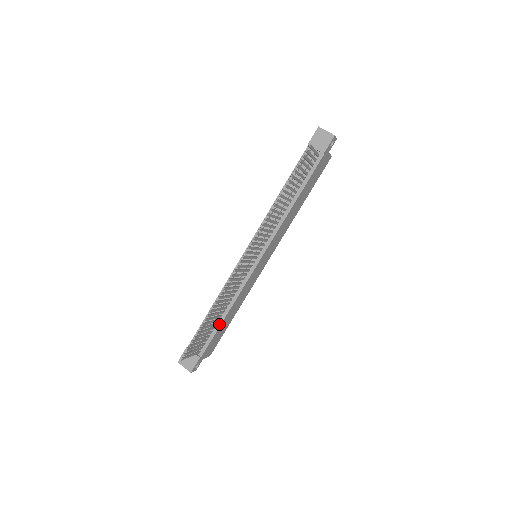
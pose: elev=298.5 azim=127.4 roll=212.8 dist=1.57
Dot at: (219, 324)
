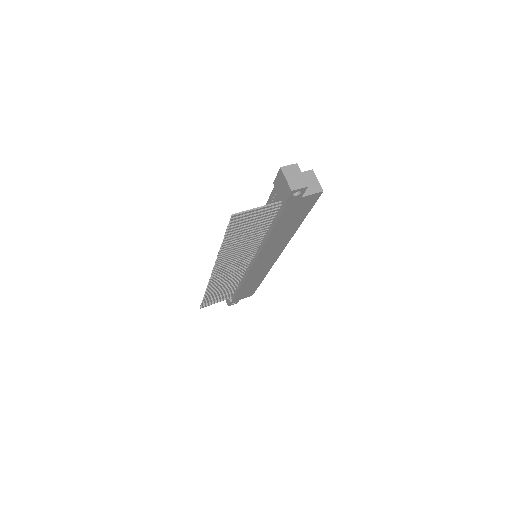
Dot at: (237, 289)
